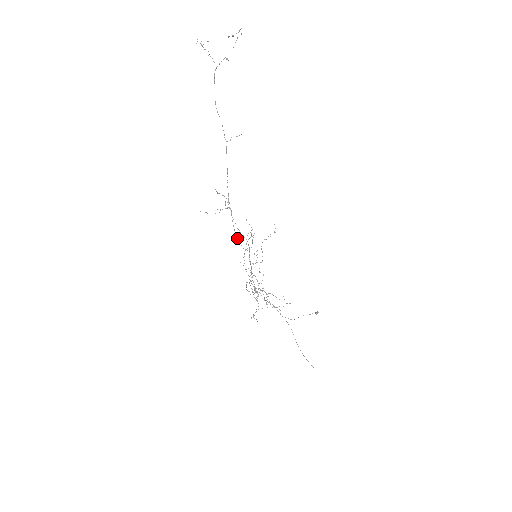
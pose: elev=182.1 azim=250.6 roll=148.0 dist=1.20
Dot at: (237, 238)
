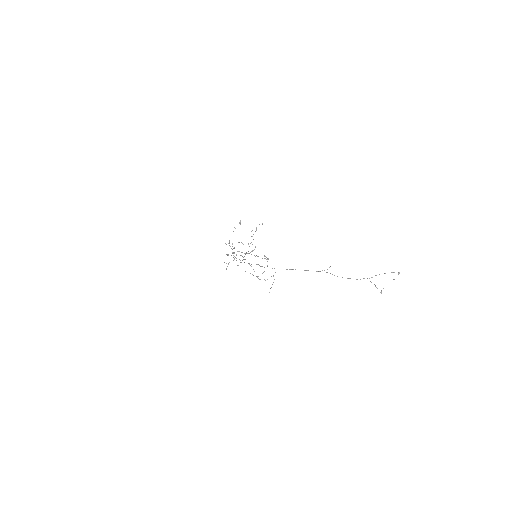
Dot at: occluded
